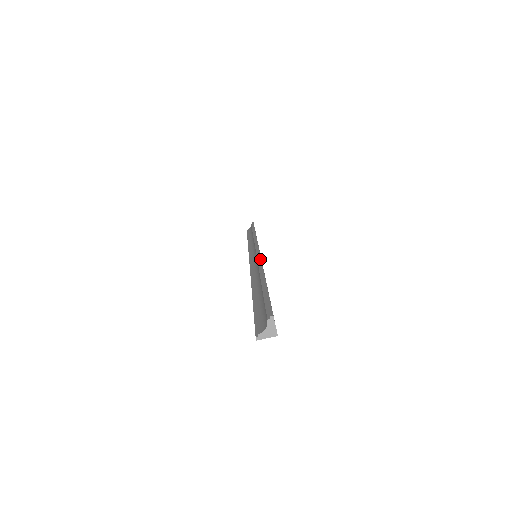
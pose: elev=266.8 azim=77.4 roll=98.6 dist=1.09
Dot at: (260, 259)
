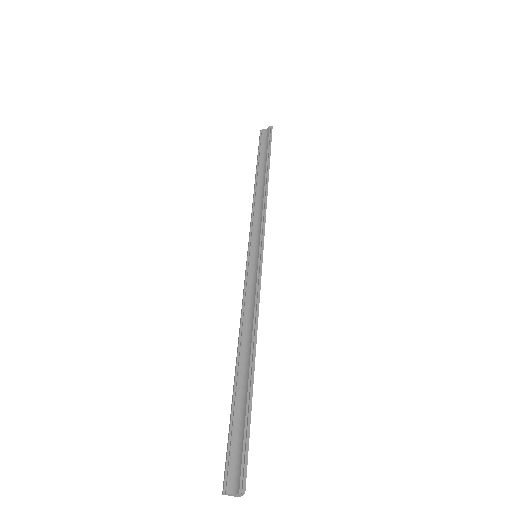
Dot at: (259, 301)
